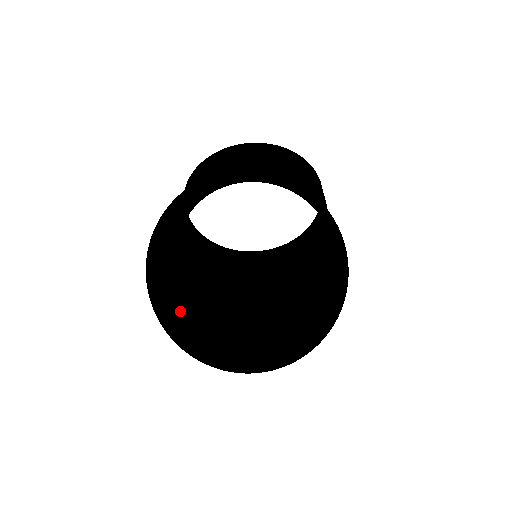
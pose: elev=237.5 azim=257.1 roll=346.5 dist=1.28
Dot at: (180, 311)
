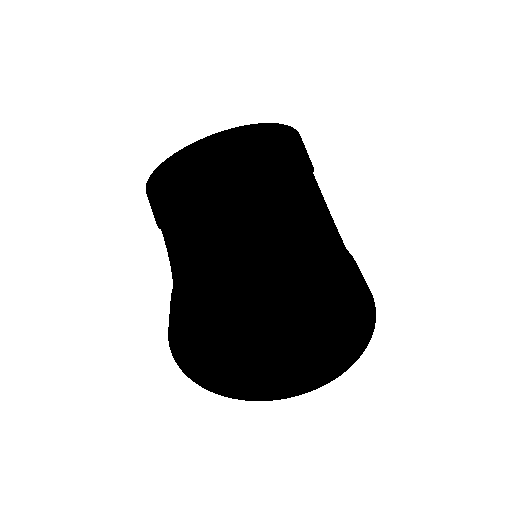
Dot at: (205, 345)
